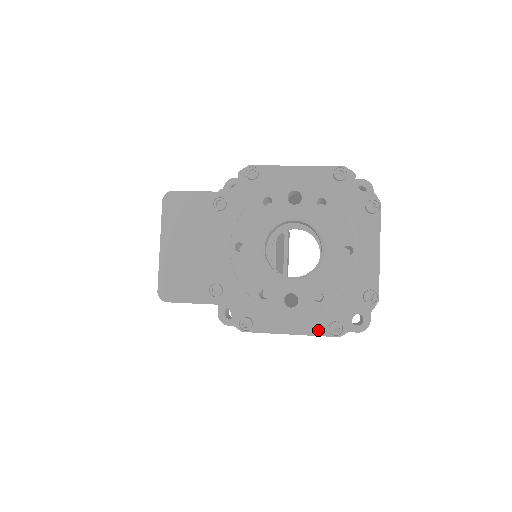
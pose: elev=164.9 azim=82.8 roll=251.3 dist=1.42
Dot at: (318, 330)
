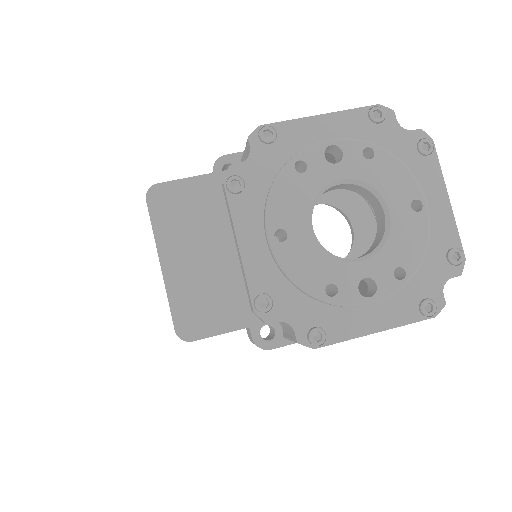
Dot at: (408, 316)
